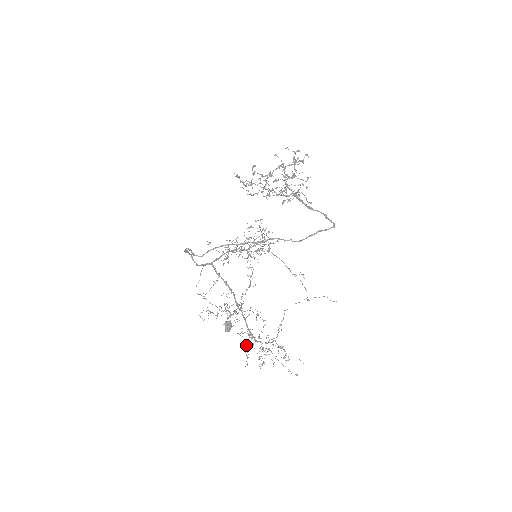
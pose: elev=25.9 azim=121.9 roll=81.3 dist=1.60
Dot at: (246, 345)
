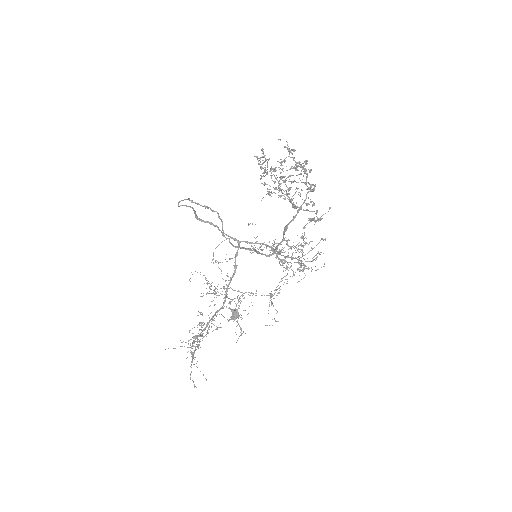
Dot at: occluded
